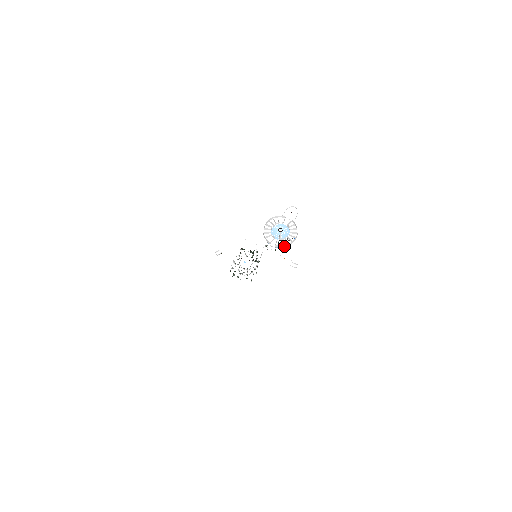
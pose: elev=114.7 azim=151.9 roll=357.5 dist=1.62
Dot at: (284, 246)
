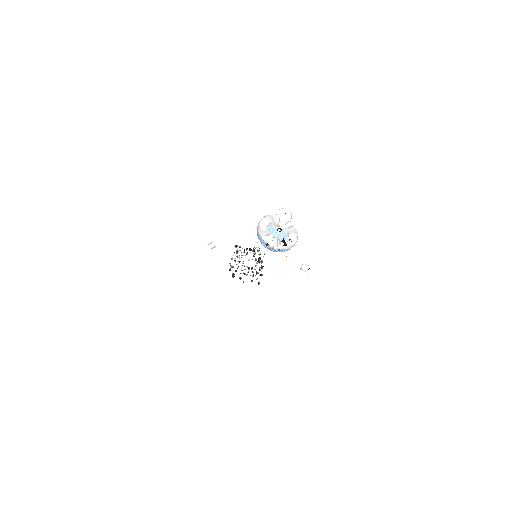
Dot at: (287, 248)
